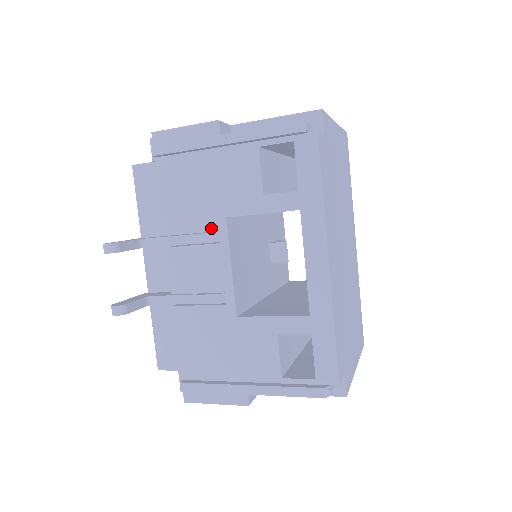
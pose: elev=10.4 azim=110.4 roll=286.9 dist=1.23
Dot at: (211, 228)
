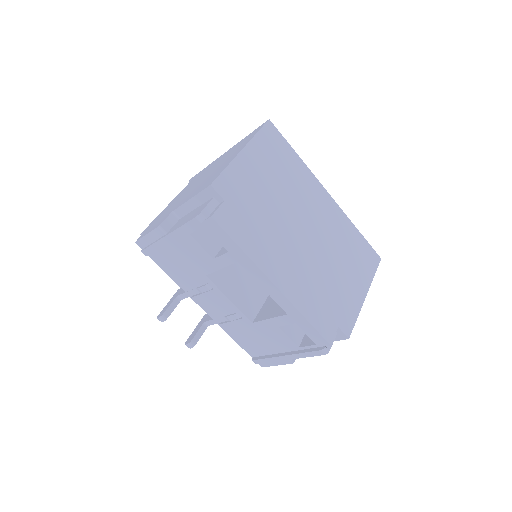
Dot at: (203, 283)
